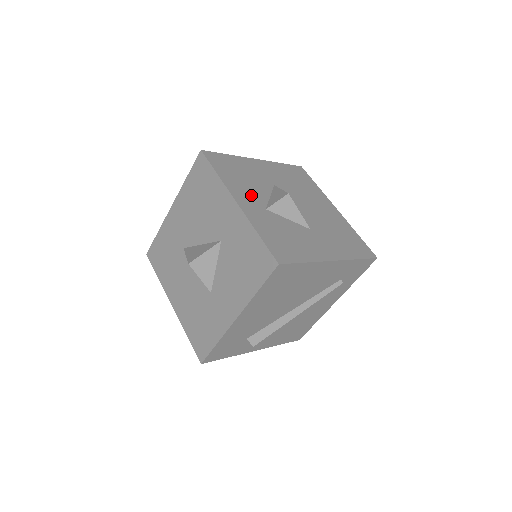
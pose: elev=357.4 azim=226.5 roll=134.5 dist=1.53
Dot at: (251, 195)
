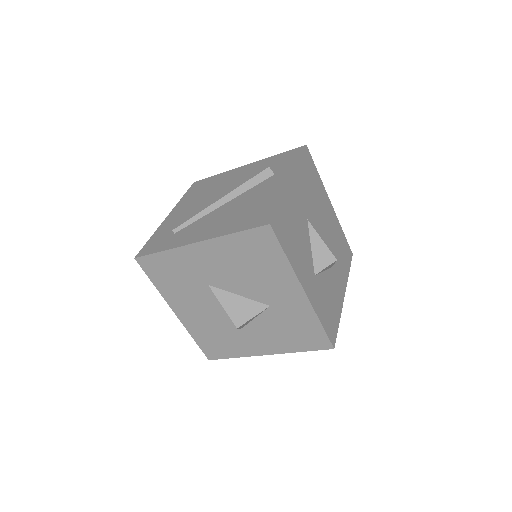
Dot at: (306, 264)
